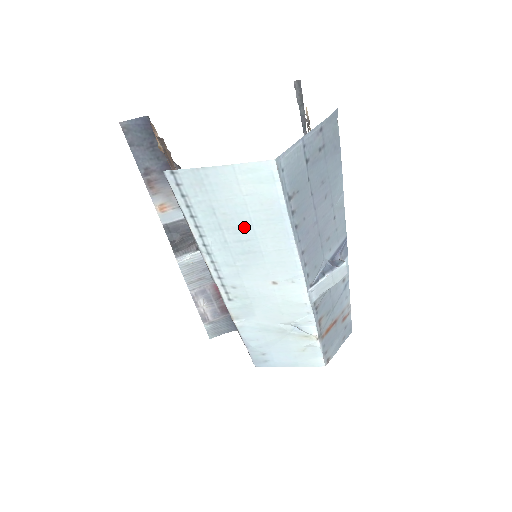
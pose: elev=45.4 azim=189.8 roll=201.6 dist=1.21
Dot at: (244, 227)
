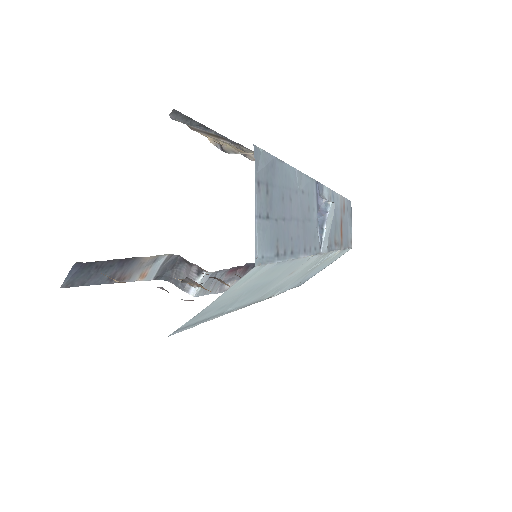
Dot at: (252, 289)
